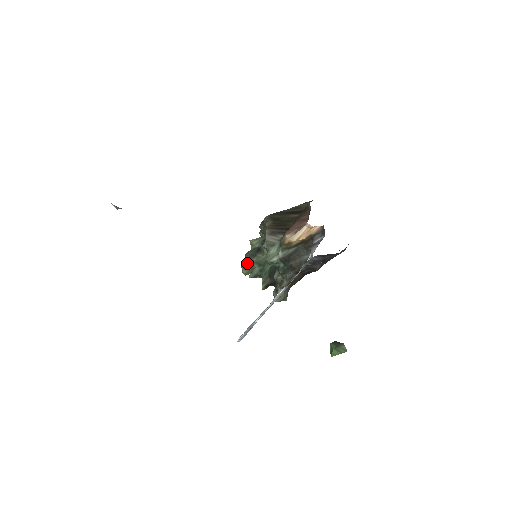
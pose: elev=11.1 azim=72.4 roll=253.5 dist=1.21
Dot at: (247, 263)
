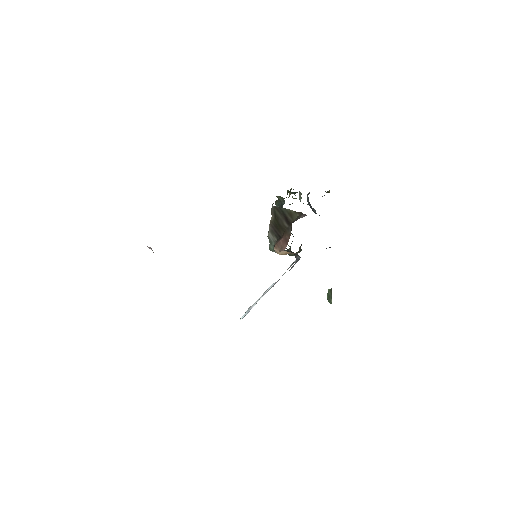
Dot at: occluded
